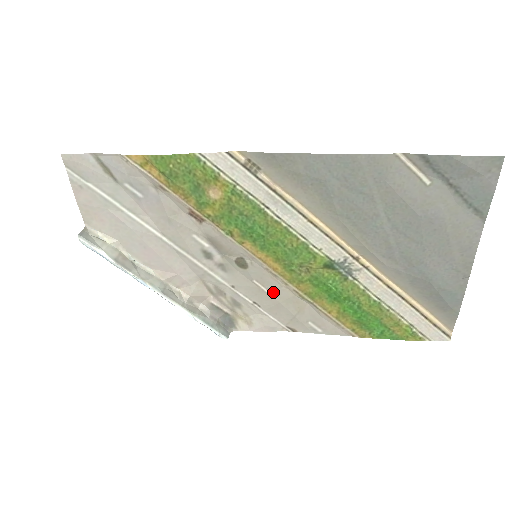
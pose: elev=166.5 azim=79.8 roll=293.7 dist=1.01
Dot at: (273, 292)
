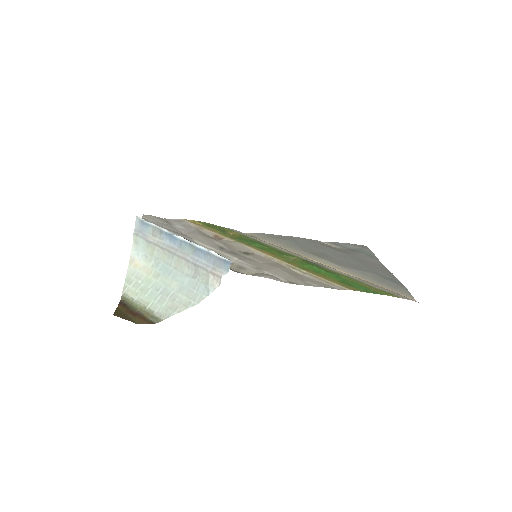
Dot at: (272, 265)
